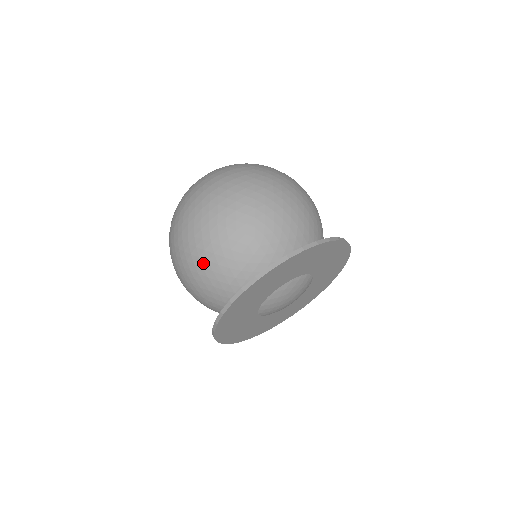
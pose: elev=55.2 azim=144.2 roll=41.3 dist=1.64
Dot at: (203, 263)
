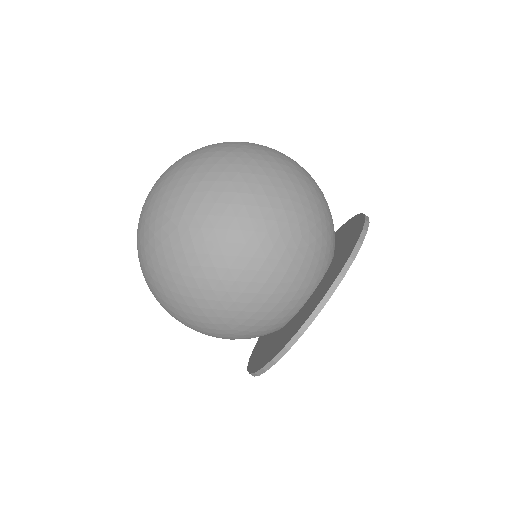
Dot at: occluded
